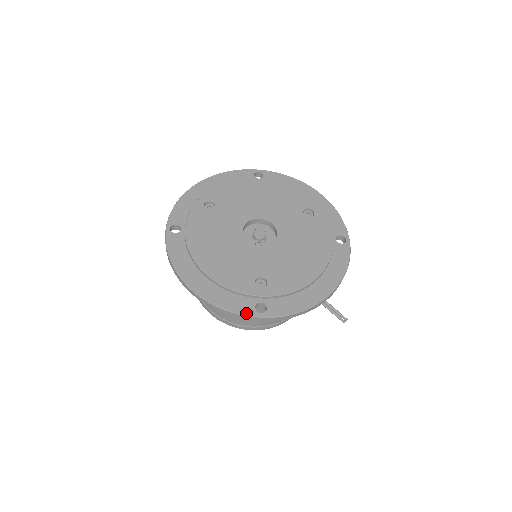
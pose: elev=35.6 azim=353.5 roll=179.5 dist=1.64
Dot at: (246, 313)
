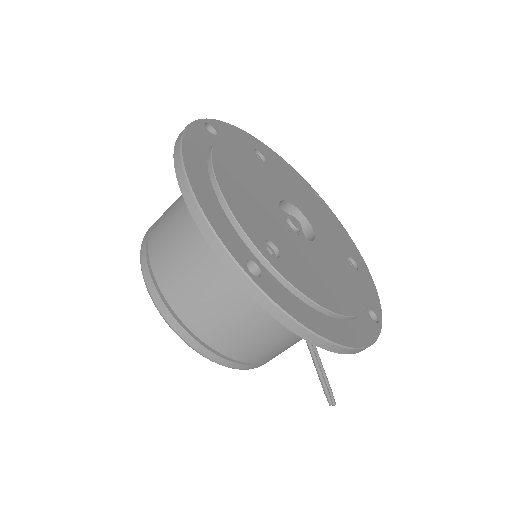
Dot at: (232, 252)
